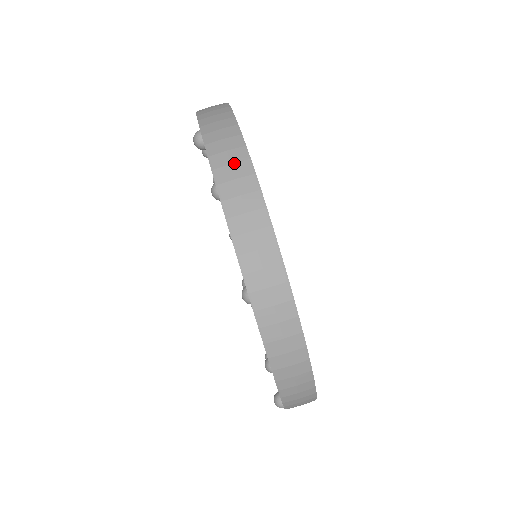
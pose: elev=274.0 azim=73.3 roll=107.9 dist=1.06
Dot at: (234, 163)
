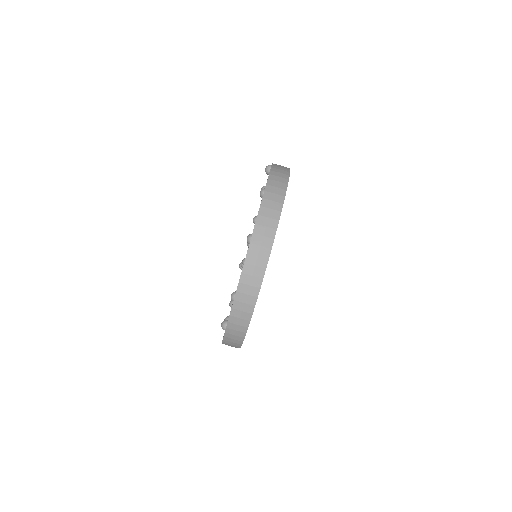
Dot at: (281, 177)
